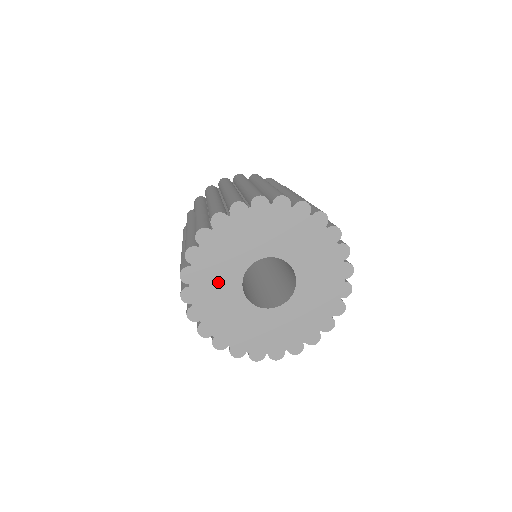
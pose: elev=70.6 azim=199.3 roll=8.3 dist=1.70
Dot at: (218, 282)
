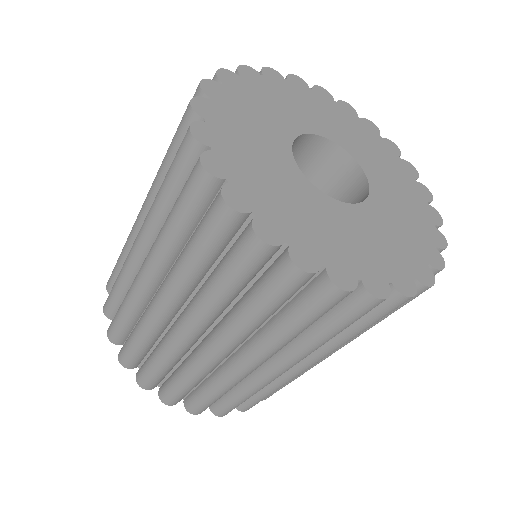
Dot at: (282, 191)
